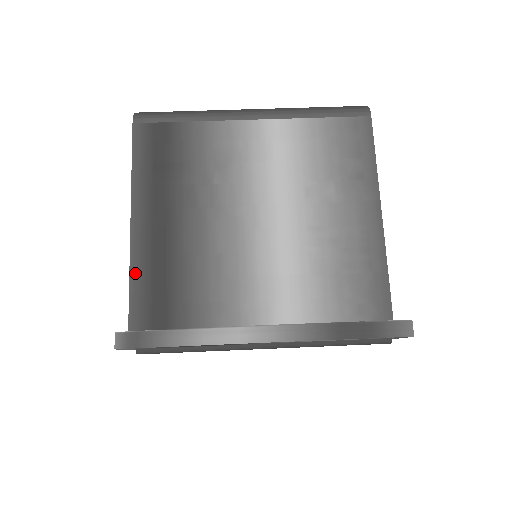
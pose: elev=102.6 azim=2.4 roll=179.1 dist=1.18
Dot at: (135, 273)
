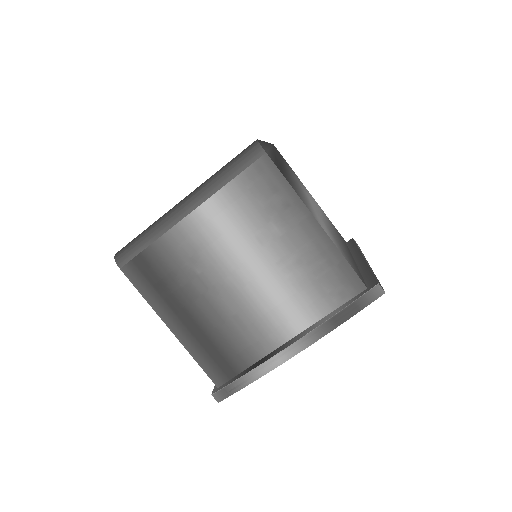
Dot at: (196, 356)
